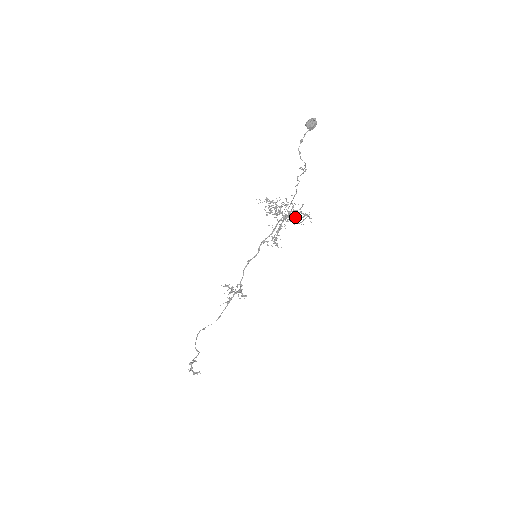
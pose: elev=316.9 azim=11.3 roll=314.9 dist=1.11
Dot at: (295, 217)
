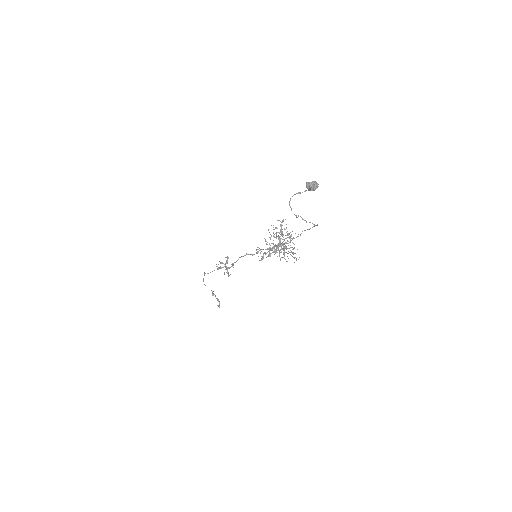
Dot at: occluded
